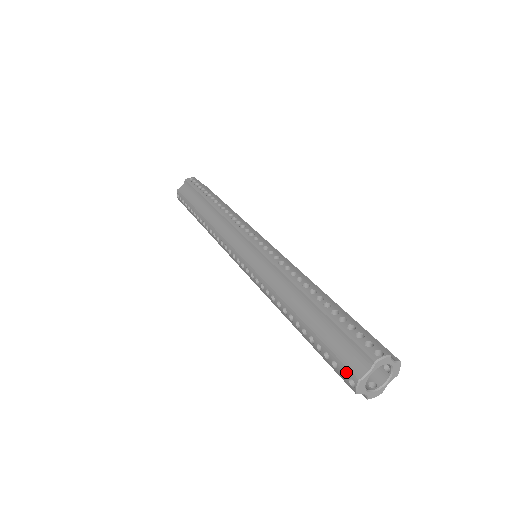
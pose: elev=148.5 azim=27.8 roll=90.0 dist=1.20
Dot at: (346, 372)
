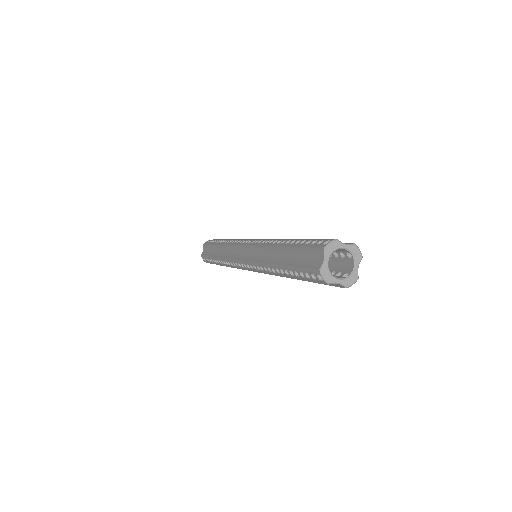
Dot at: (313, 273)
